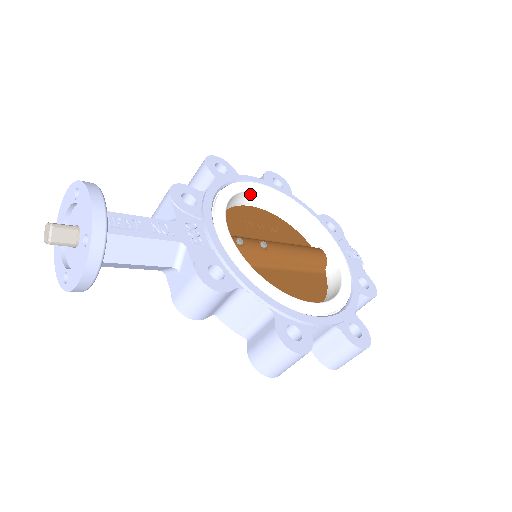
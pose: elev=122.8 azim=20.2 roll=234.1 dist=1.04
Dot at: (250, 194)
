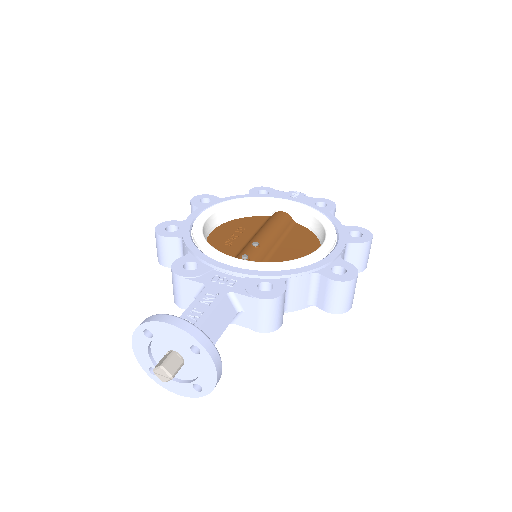
Dot at: (206, 225)
